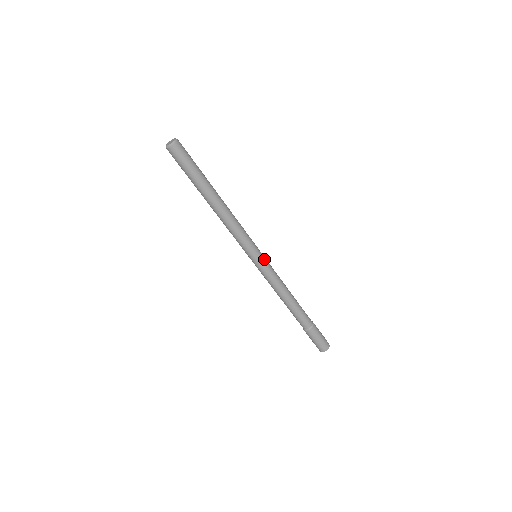
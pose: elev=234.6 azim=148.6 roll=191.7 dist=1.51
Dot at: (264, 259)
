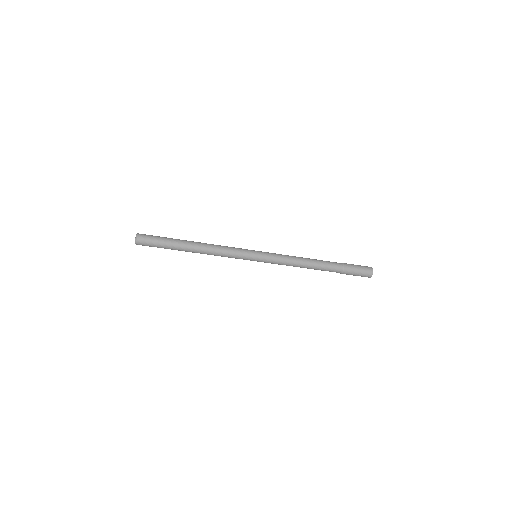
Dot at: (263, 254)
